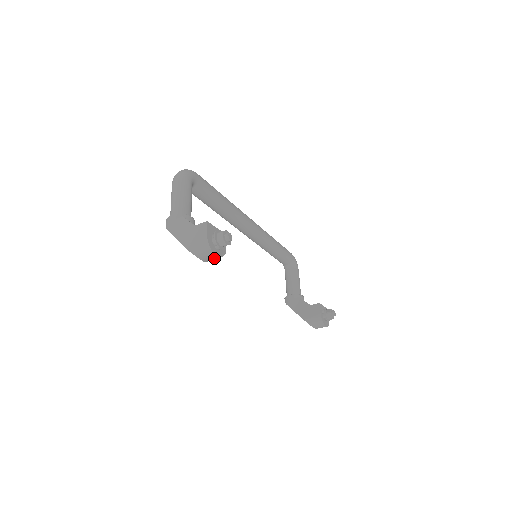
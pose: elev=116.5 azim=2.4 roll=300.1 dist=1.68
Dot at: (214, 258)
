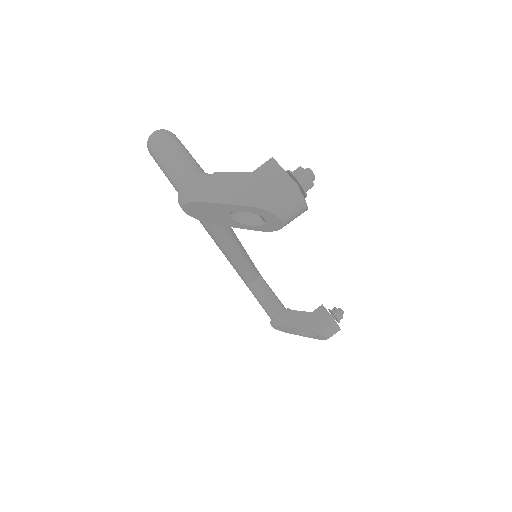
Dot at: (300, 213)
